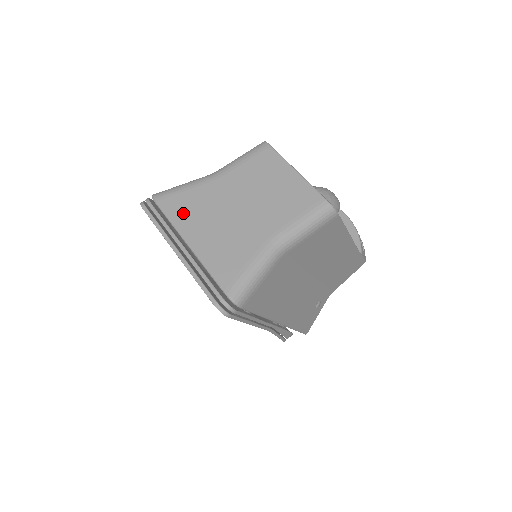
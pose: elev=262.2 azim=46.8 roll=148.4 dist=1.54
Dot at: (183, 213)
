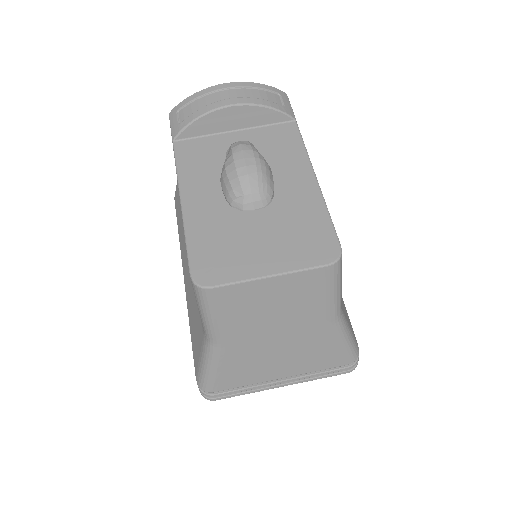
Dot at: (247, 377)
